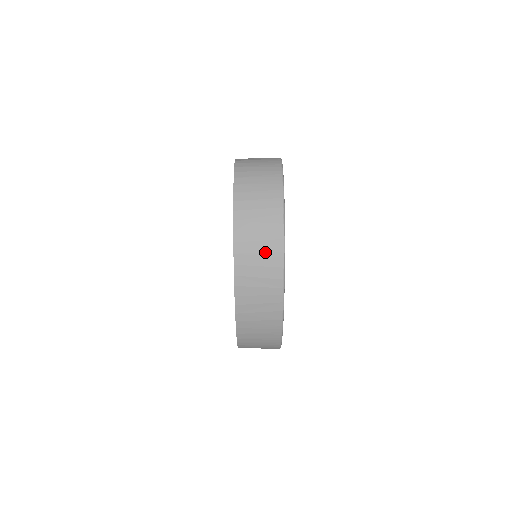
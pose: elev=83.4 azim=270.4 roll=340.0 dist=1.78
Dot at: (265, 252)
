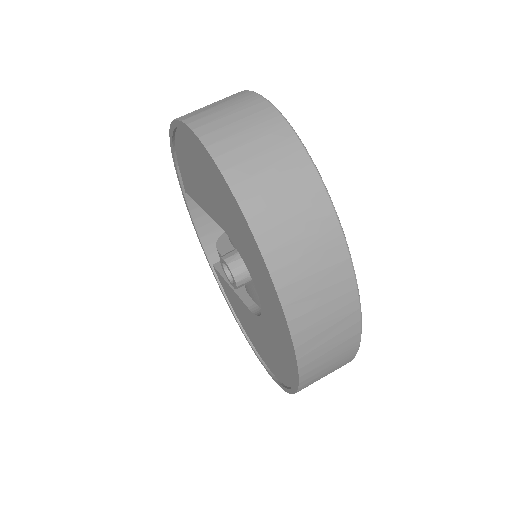
Dot at: (316, 247)
